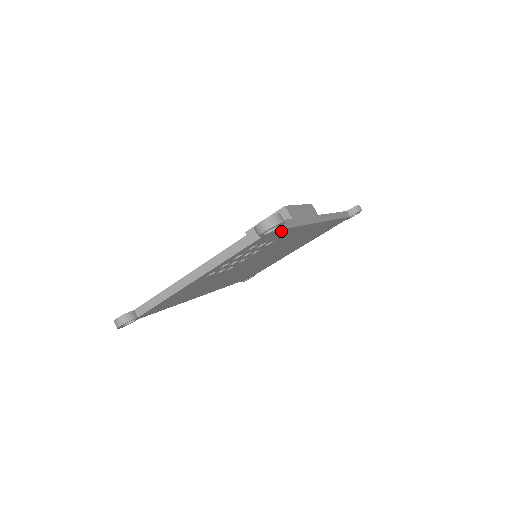
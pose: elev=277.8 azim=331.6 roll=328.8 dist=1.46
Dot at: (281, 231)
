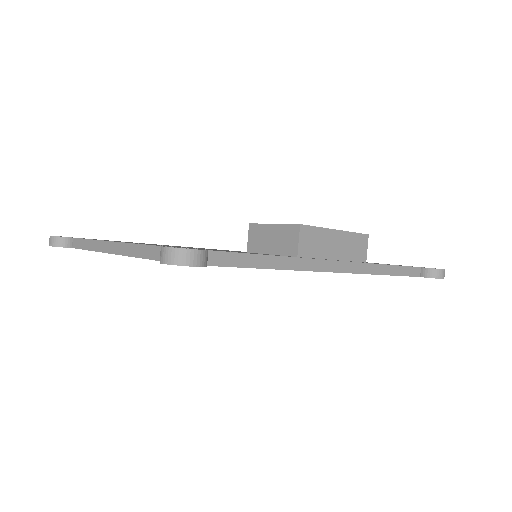
Dot at: (226, 265)
